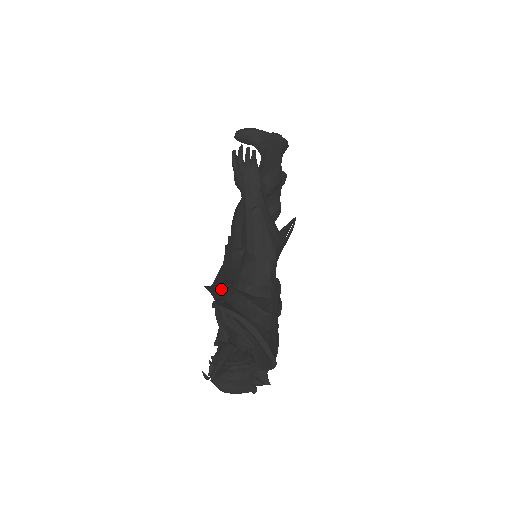
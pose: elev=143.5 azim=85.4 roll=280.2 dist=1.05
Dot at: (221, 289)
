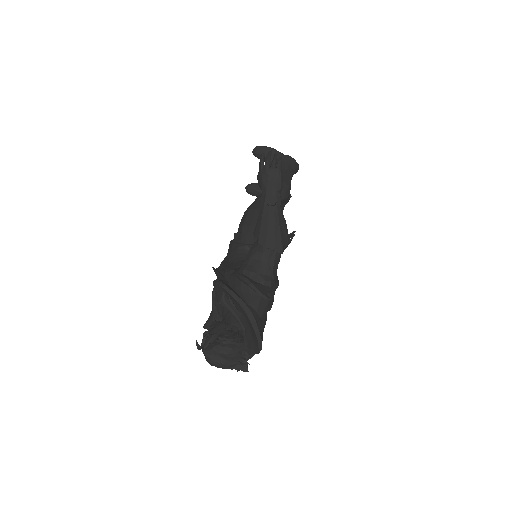
Dot at: (225, 274)
